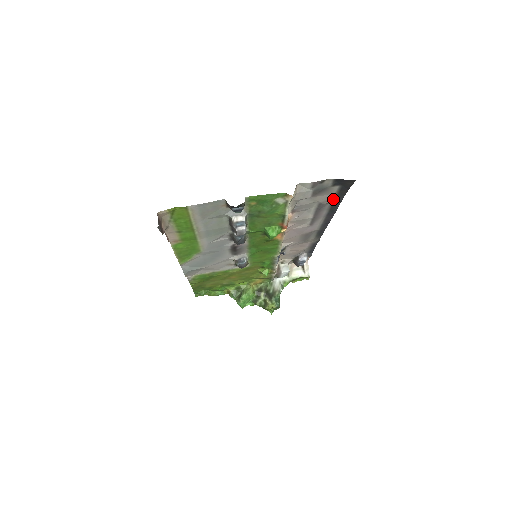
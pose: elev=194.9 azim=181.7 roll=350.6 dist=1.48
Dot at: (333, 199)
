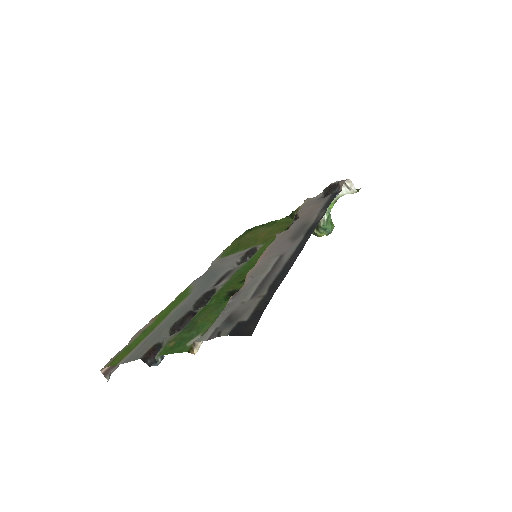
Dot at: (263, 296)
